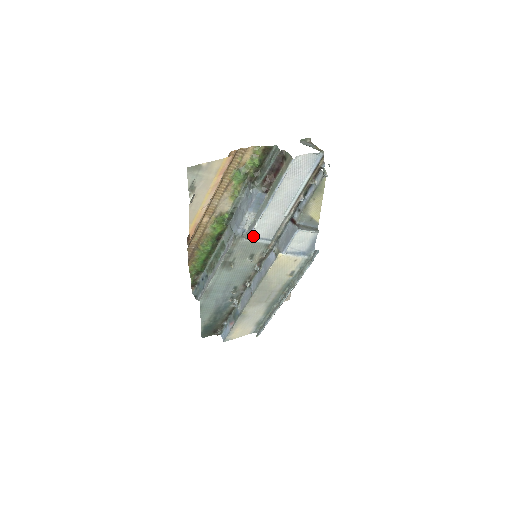
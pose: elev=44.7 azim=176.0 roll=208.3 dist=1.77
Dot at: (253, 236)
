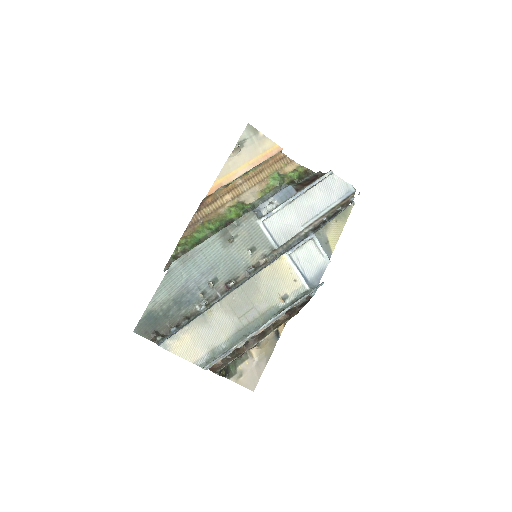
Dot at: (266, 225)
